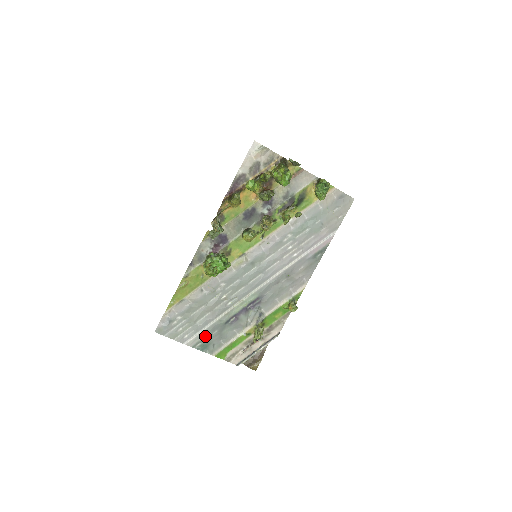
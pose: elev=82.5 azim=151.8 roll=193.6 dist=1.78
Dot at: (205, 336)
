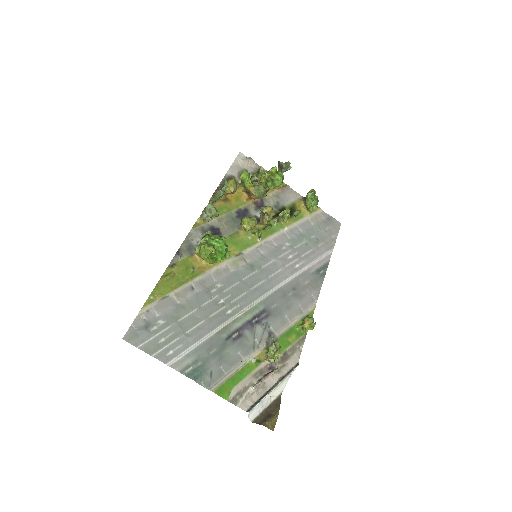
Dot at: (198, 356)
